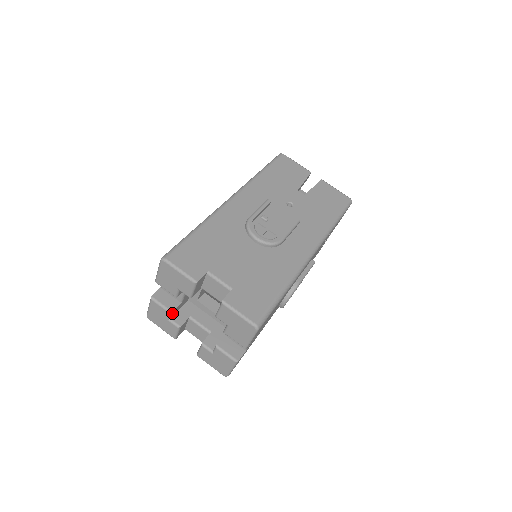
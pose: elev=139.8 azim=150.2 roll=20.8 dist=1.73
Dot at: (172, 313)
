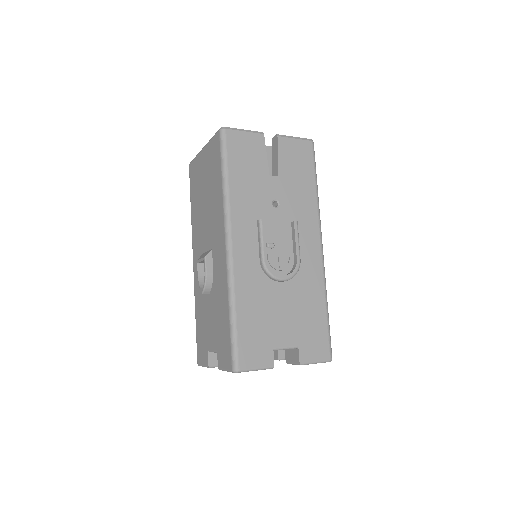
Dot at: occluded
